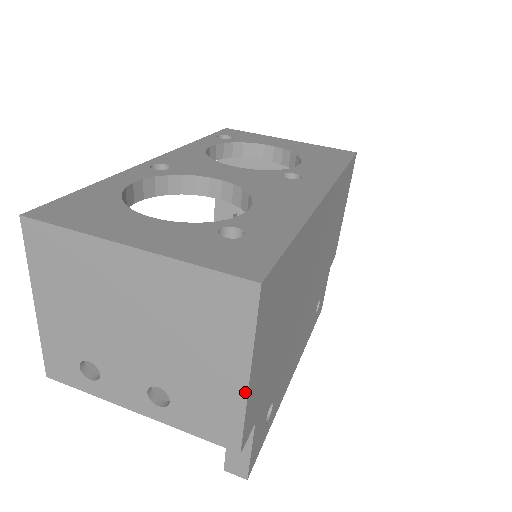
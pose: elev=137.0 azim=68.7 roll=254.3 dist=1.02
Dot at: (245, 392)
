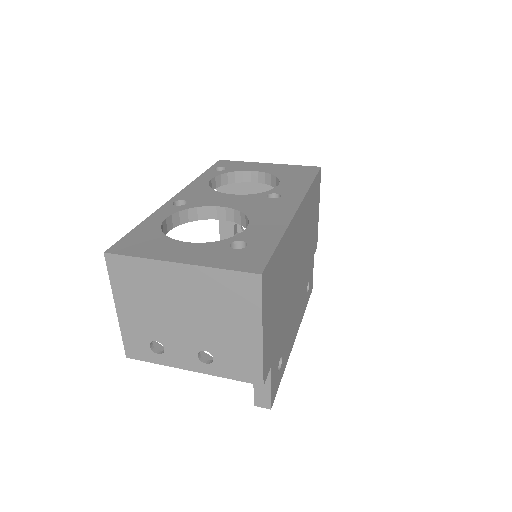
Dot at: (261, 344)
